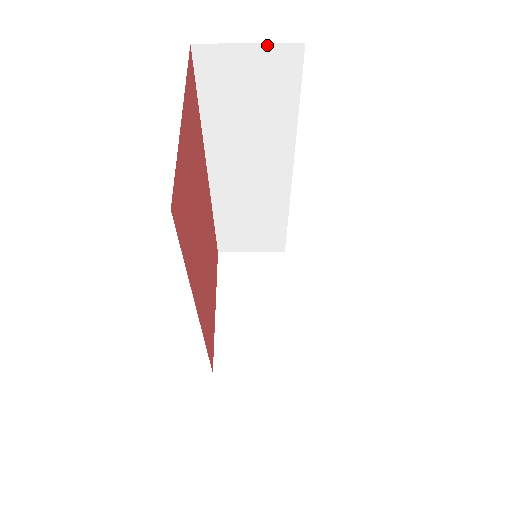
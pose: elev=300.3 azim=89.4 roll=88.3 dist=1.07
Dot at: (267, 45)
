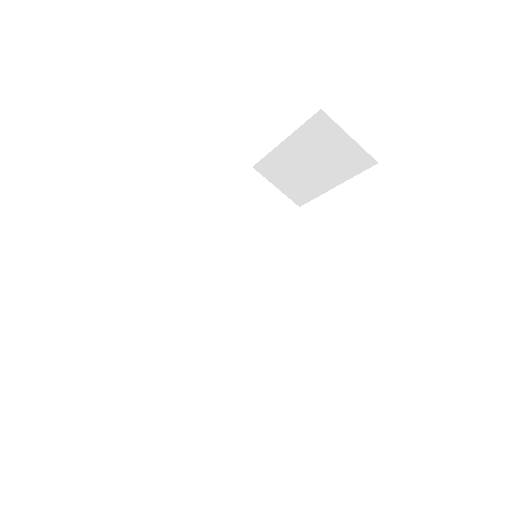
Dot at: occluded
